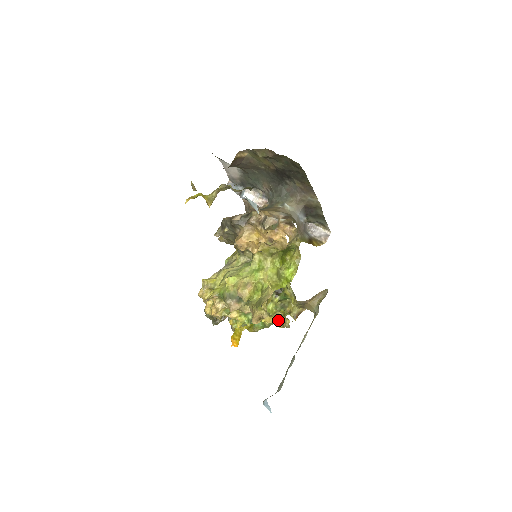
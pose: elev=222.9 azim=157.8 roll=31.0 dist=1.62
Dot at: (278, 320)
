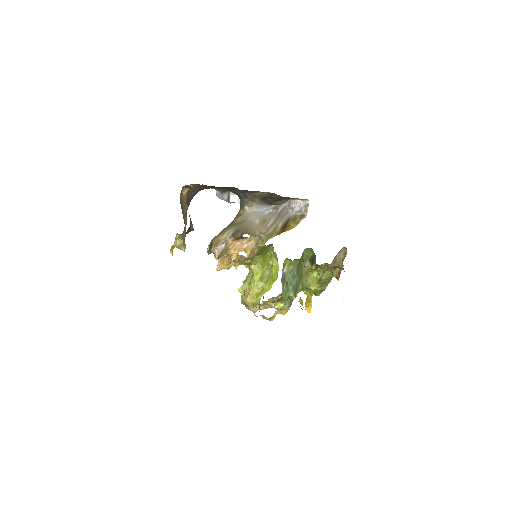
Dot at: (301, 302)
